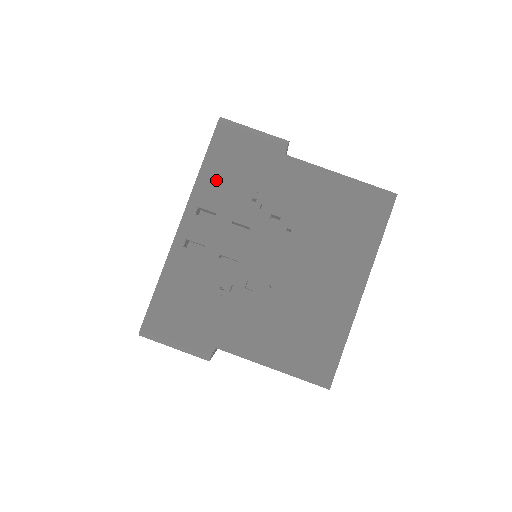
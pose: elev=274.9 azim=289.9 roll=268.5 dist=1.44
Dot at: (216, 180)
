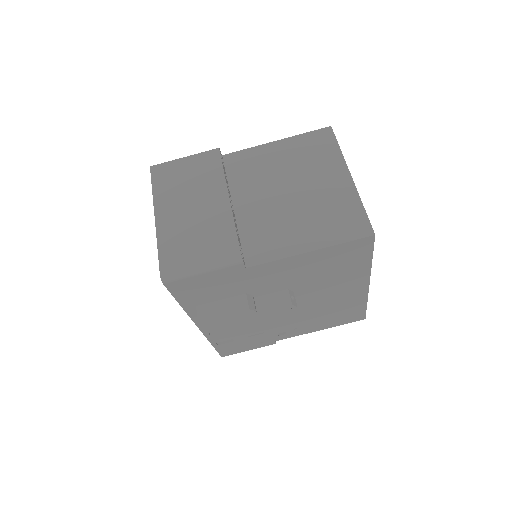
Dot at: (207, 321)
